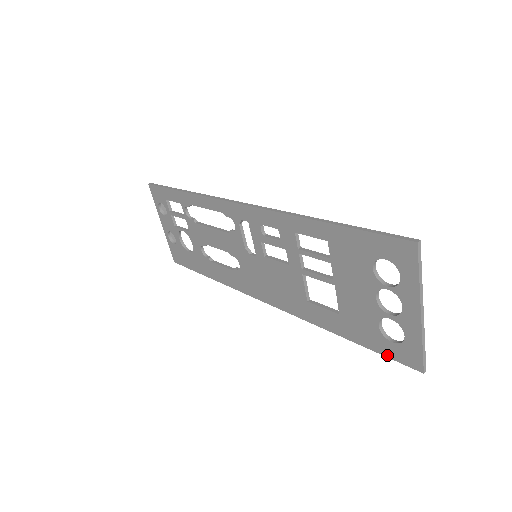
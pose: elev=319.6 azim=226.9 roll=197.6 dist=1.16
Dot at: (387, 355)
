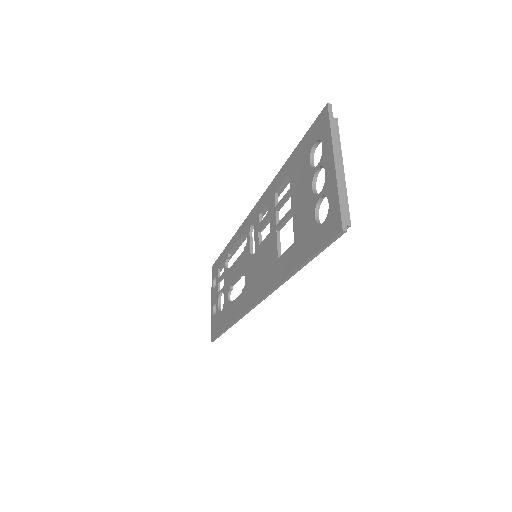
Dot at: (321, 245)
